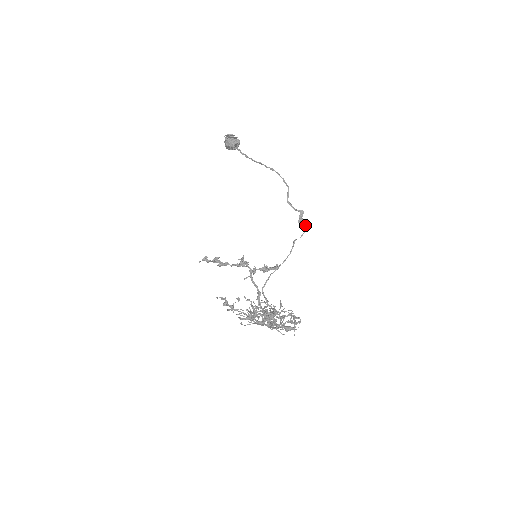
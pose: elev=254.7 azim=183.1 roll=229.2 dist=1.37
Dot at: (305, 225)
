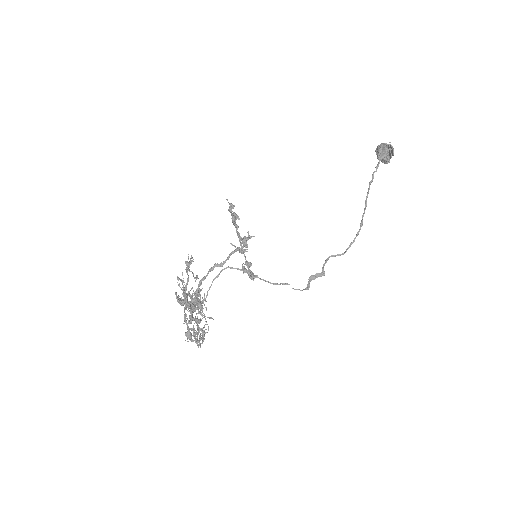
Dot at: (309, 287)
